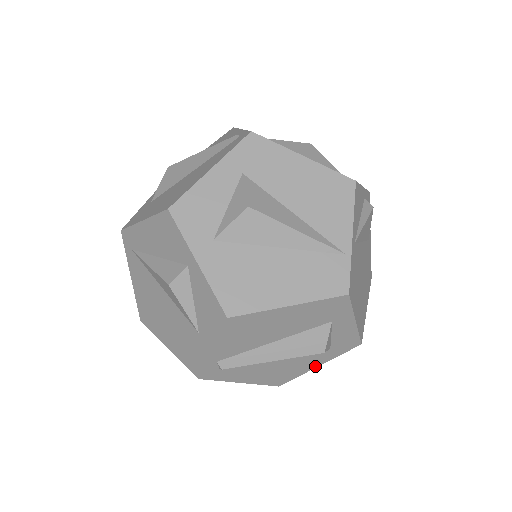
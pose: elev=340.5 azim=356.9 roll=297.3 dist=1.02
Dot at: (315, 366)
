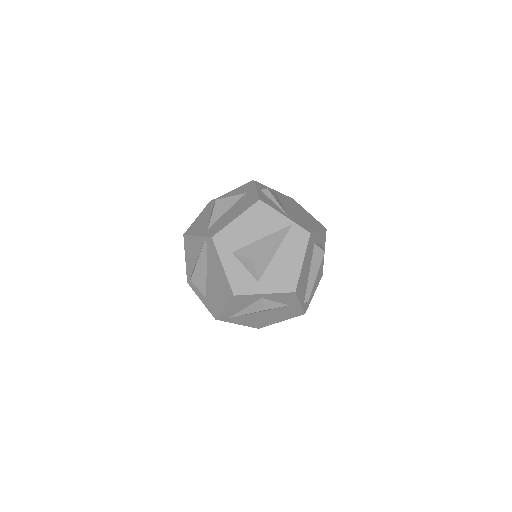
Dot at: occluded
